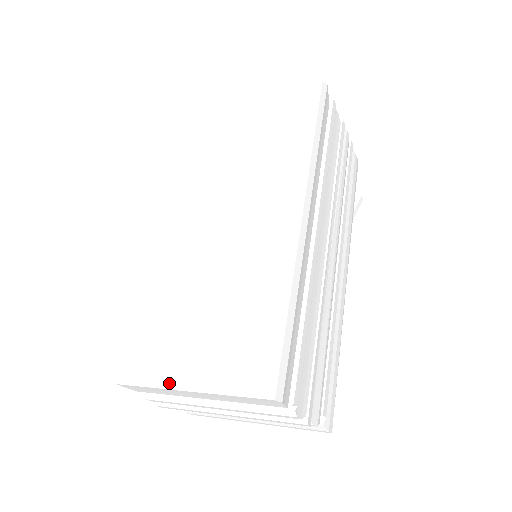
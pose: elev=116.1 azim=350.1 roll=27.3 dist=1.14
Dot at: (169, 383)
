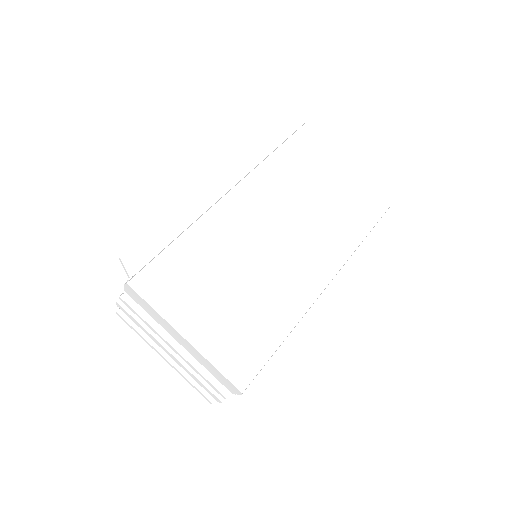
Dot at: (173, 321)
